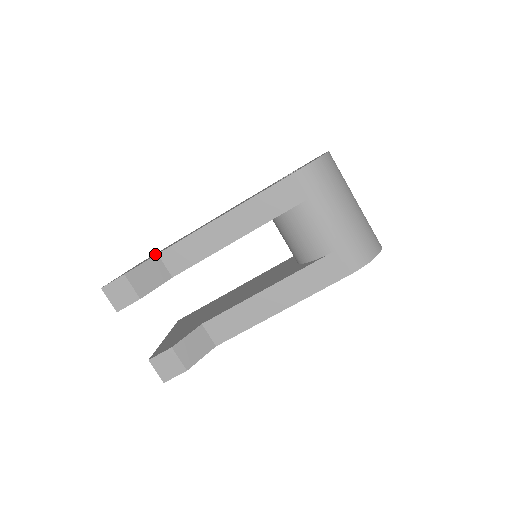
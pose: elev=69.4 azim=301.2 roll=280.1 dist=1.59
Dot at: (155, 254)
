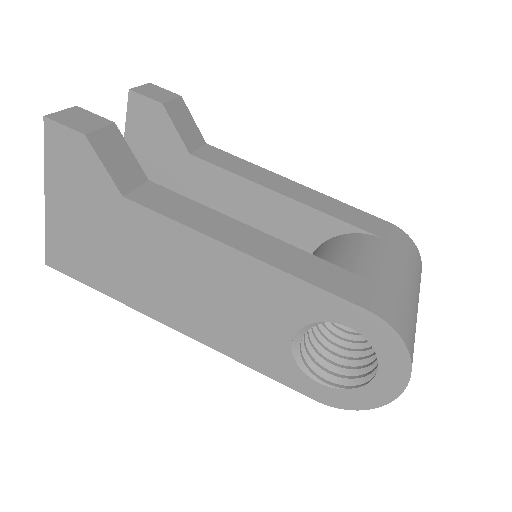
Dot at: occluded
